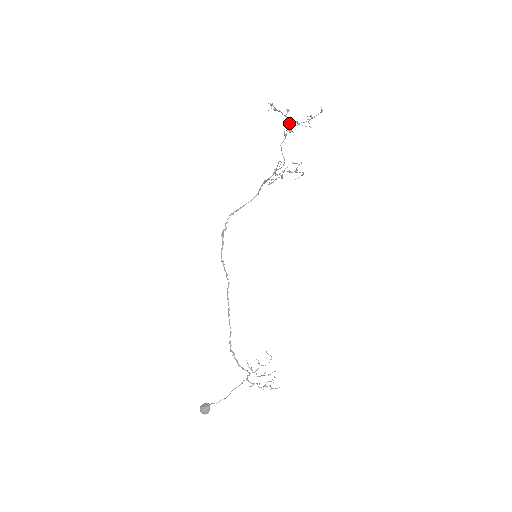
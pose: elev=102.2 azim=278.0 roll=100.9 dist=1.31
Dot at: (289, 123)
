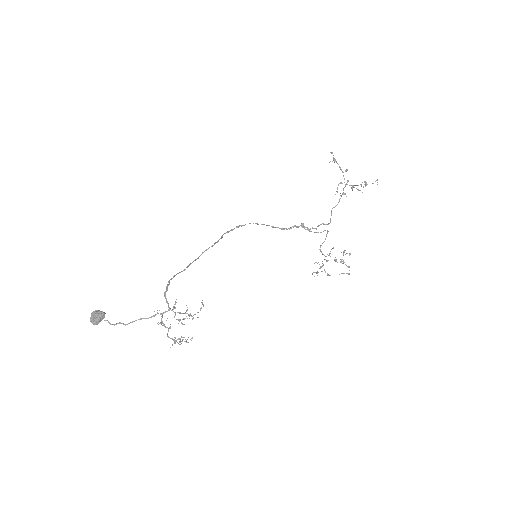
Dot at: occluded
